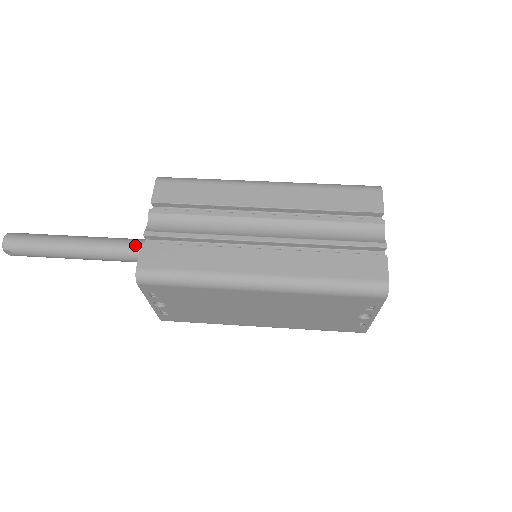
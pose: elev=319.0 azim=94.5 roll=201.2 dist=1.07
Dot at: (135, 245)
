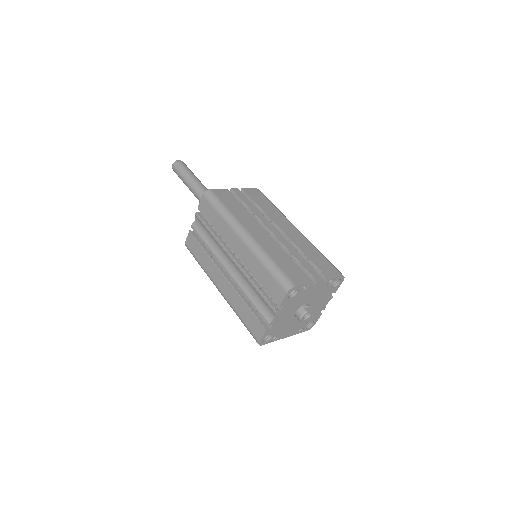
Dot at: occluded
